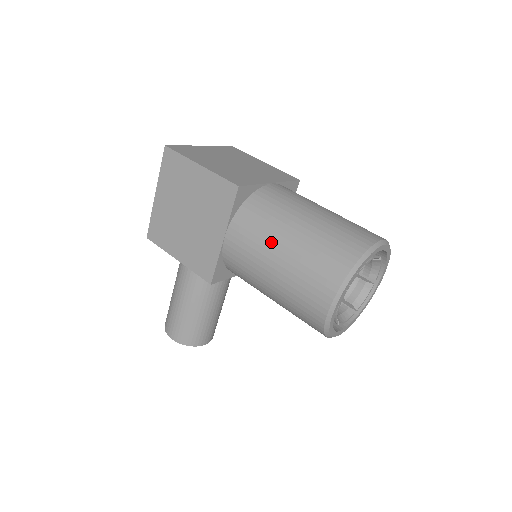
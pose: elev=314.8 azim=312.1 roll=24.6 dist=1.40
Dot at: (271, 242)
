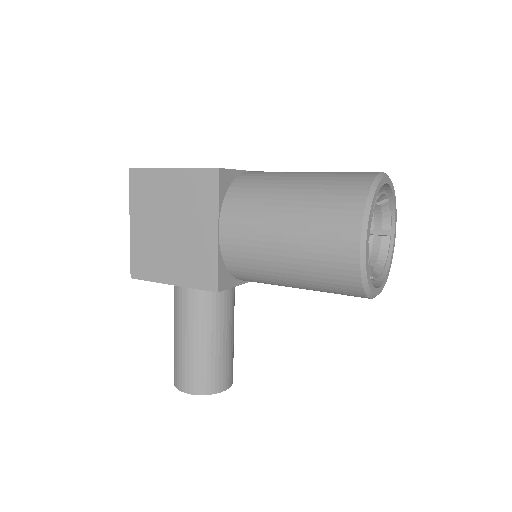
Dot at: (271, 210)
